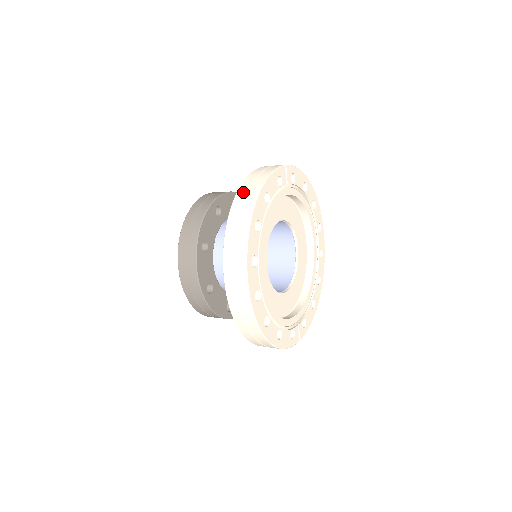
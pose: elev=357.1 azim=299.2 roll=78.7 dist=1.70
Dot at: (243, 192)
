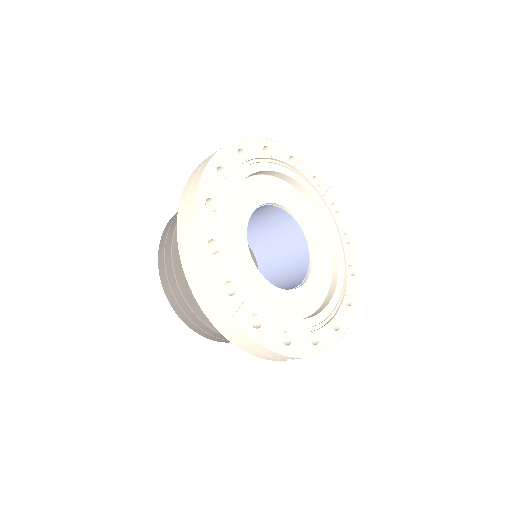
Dot at: occluded
